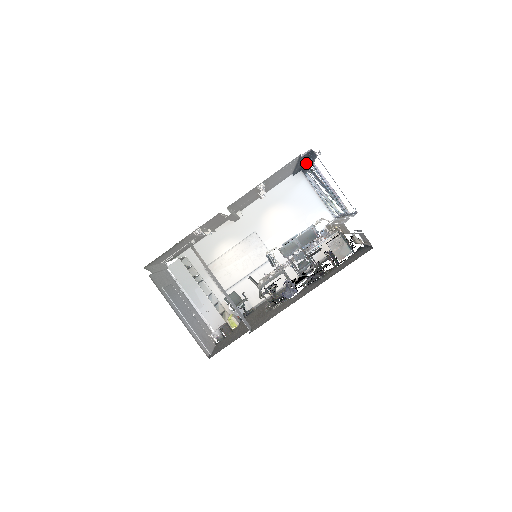
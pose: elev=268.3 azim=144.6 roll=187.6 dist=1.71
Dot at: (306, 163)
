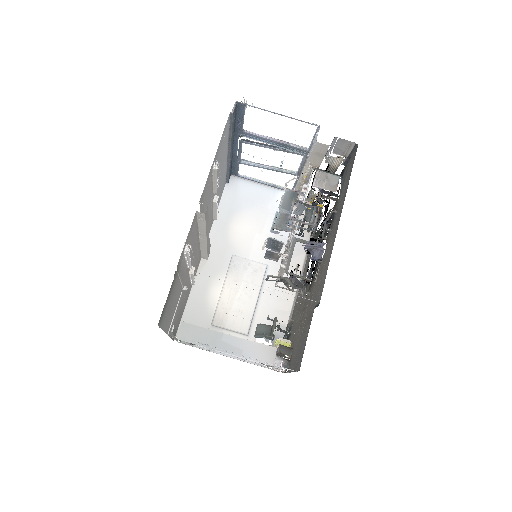
Dot at: (234, 146)
